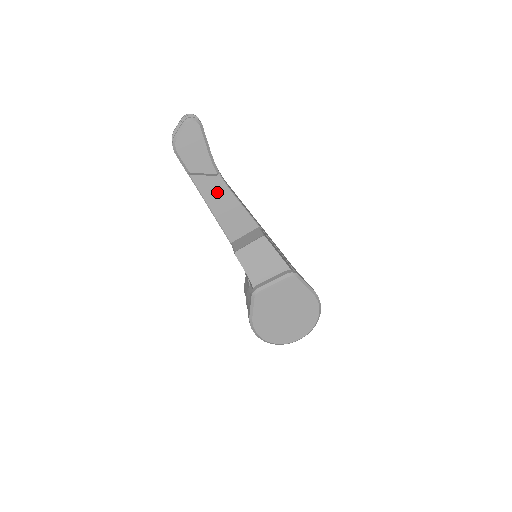
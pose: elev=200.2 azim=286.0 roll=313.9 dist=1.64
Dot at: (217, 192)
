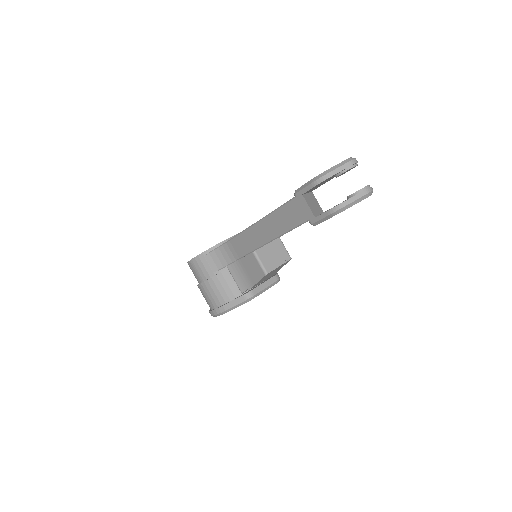
Dot at: occluded
